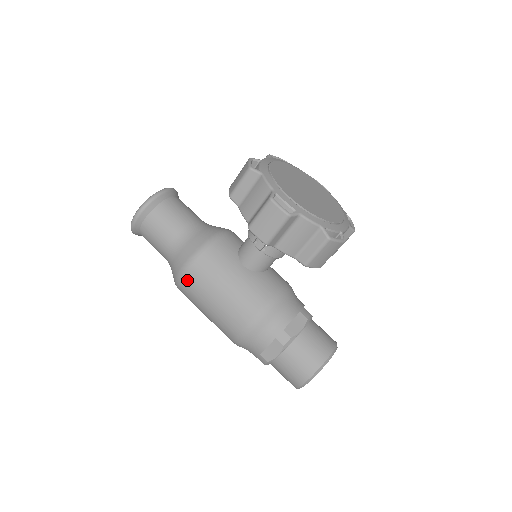
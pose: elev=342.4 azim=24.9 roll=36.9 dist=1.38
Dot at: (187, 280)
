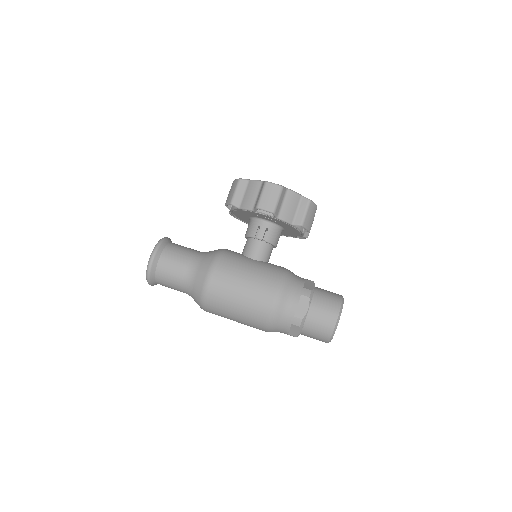
Dot at: (215, 281)
